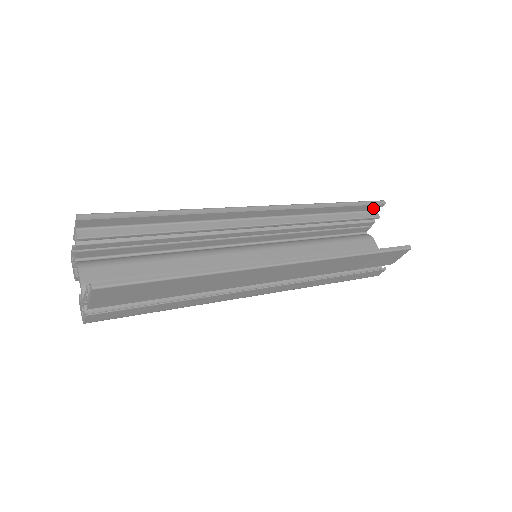
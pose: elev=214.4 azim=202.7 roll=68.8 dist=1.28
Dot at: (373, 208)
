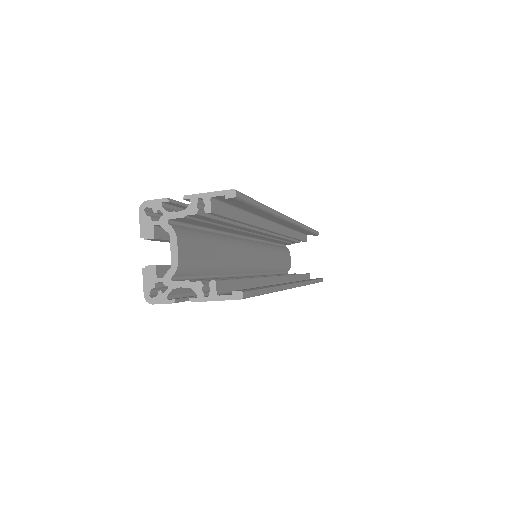
Dot at: (309, 234)
